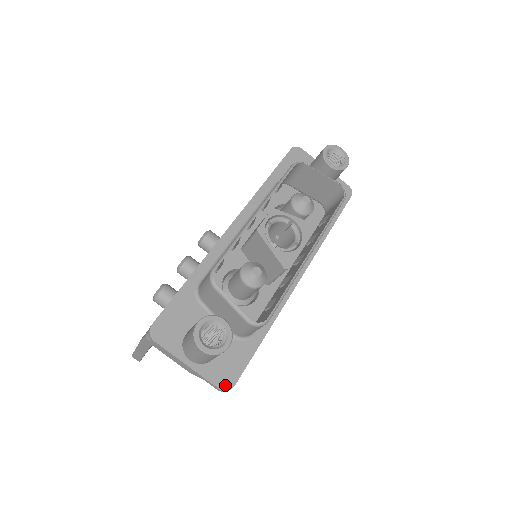
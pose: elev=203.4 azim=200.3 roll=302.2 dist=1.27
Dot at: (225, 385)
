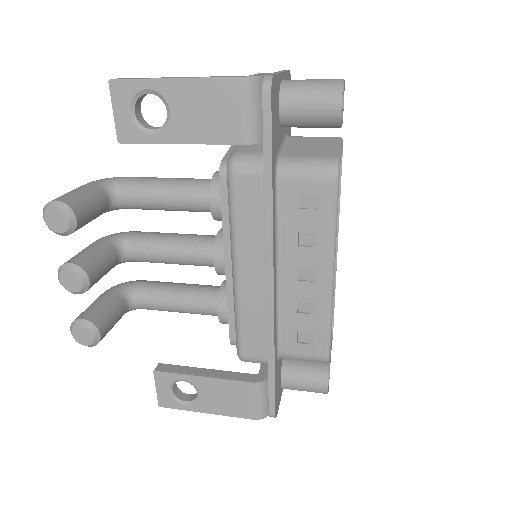
Dot at: occluded
